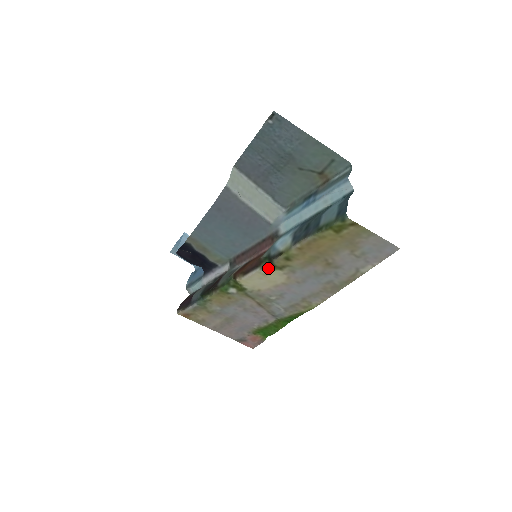
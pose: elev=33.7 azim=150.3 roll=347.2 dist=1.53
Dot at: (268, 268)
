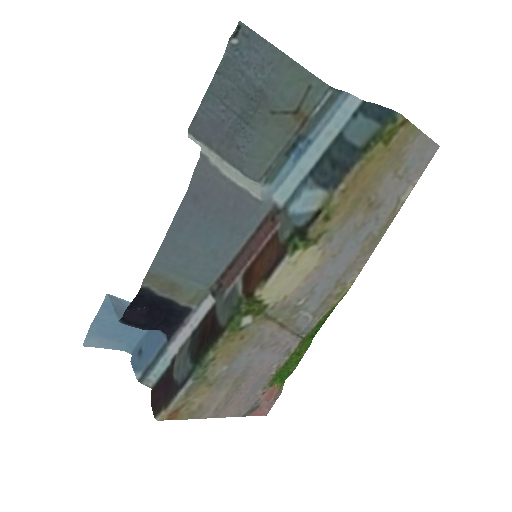
Dot at: (299, 249)
